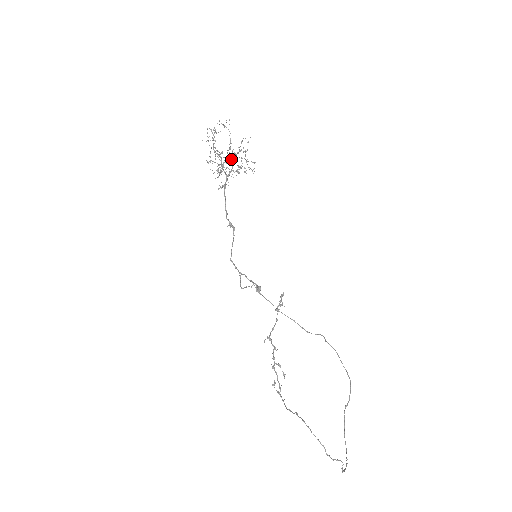
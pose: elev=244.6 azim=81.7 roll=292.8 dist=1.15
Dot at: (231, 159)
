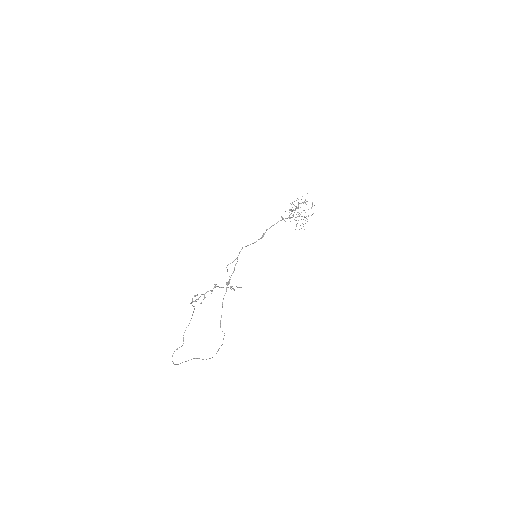
Dot at: occluded
